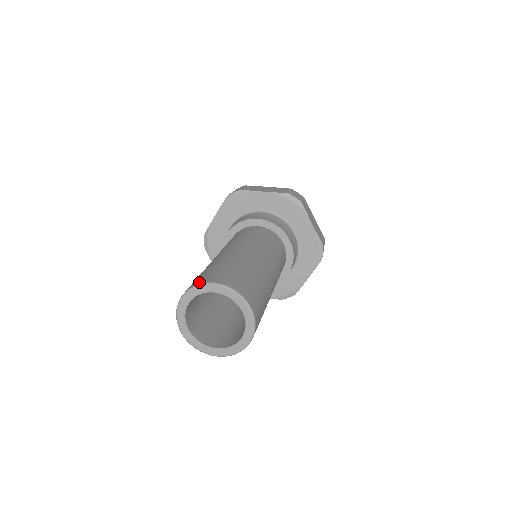
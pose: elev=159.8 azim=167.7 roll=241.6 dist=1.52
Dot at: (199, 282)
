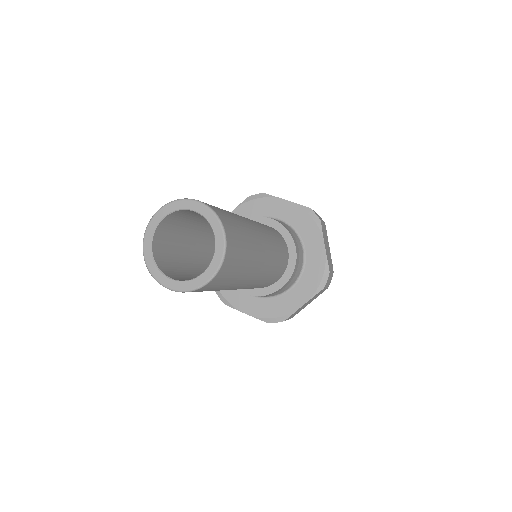
Dot at: (183, 199)
